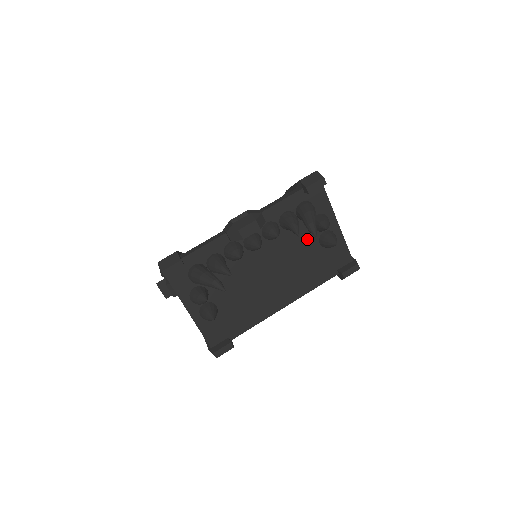
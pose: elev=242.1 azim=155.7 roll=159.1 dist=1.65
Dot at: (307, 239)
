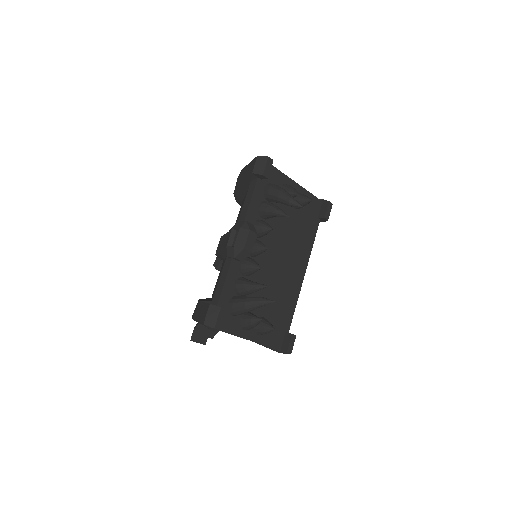
Dot at: occluded
